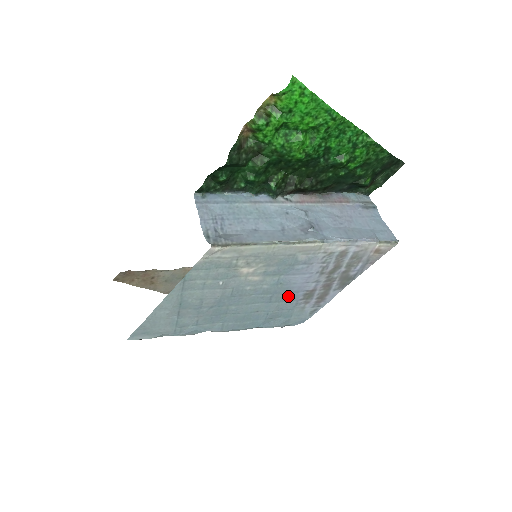
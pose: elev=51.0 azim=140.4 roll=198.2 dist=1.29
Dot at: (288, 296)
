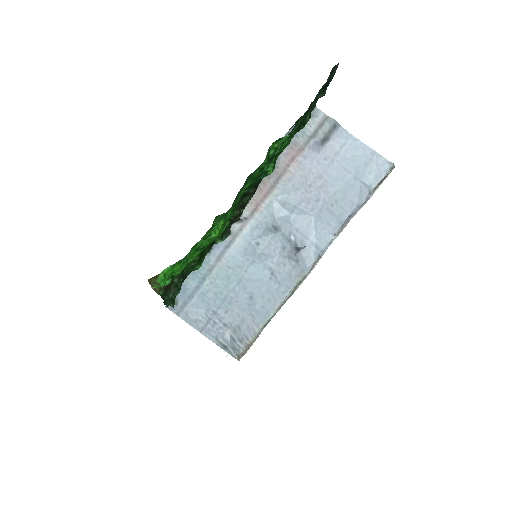
Dot at: occluded
